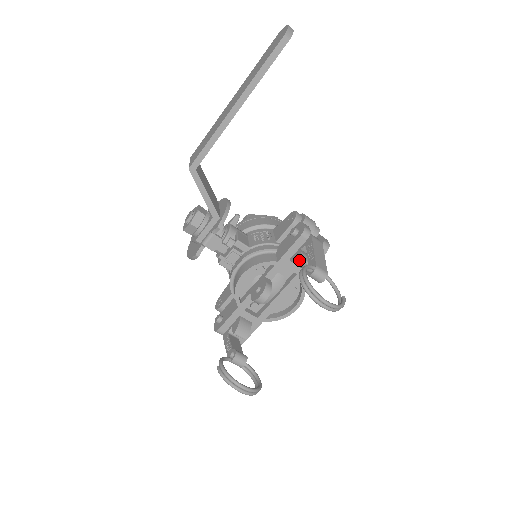
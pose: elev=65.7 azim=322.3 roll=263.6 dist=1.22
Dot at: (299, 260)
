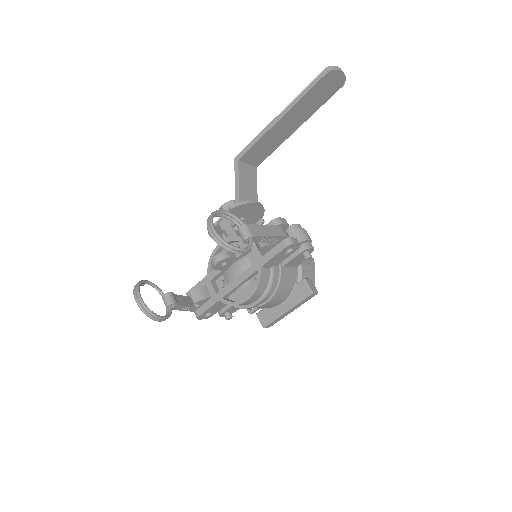
Dot at: occluded
